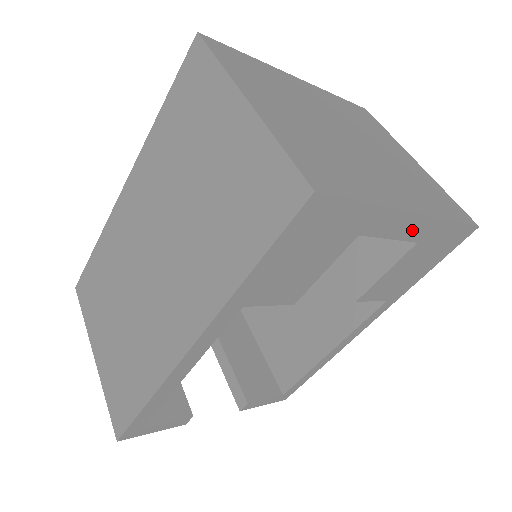
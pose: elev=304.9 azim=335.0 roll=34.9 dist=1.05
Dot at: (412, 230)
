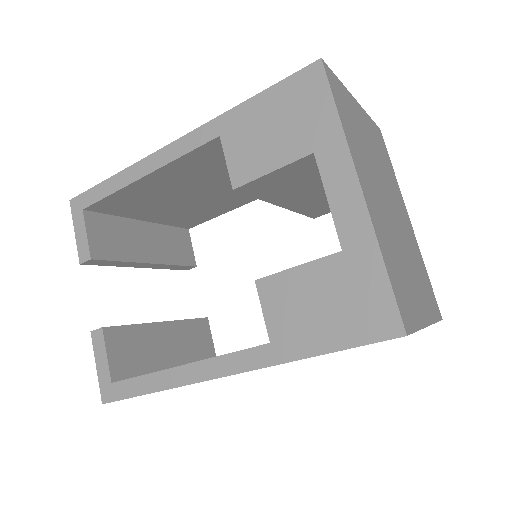
Dot at: (348, 215)
